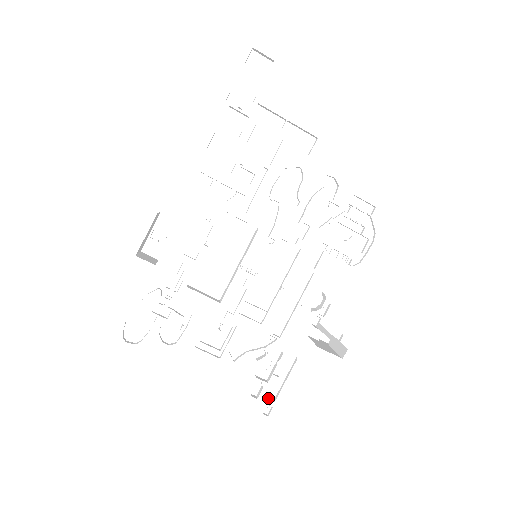
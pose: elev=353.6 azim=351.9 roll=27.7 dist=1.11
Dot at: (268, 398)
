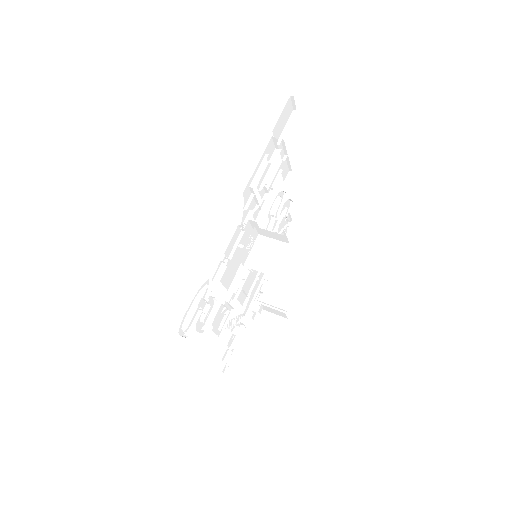
Dot at: occluded
